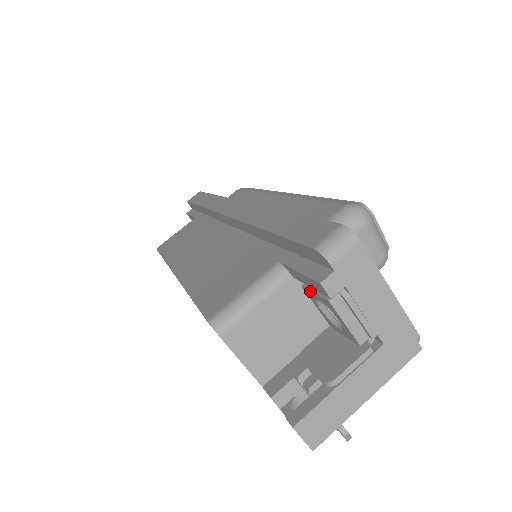
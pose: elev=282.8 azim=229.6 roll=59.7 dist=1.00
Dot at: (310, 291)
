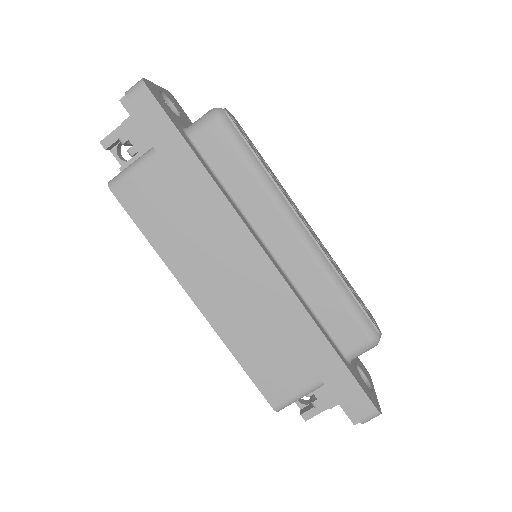
Dot at: occluded
